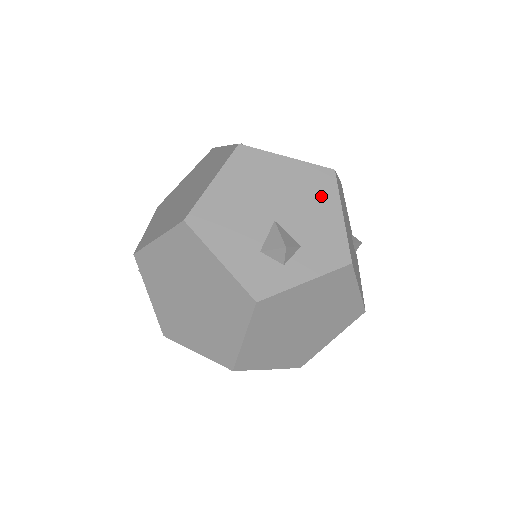
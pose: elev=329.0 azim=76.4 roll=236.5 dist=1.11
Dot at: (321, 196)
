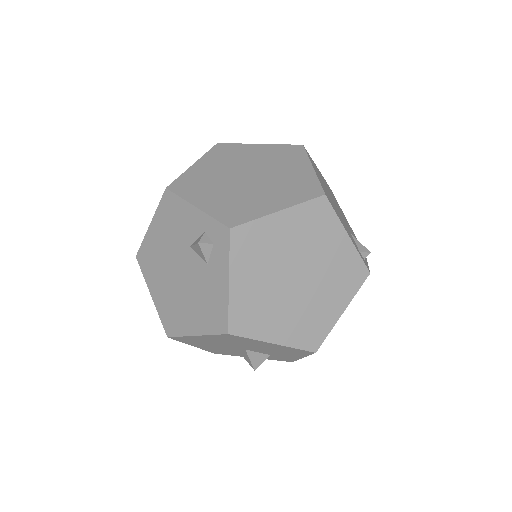
Dot at: occluded
